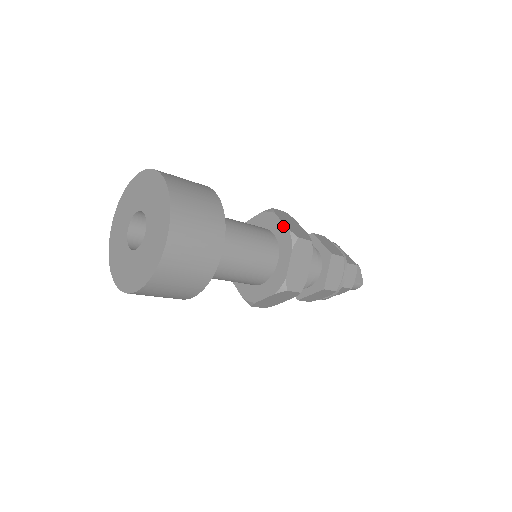
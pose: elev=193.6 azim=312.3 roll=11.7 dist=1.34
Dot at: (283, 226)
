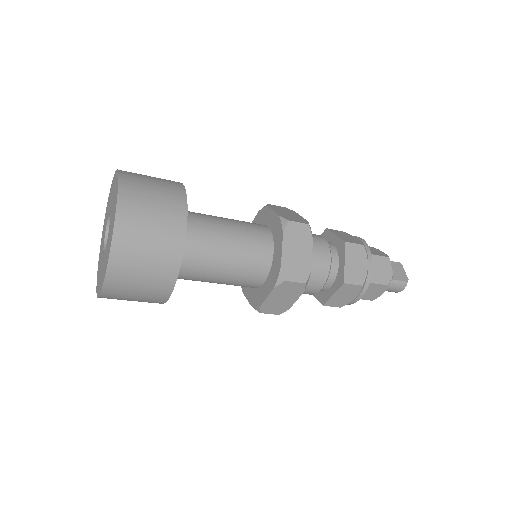
Dot at: (274, 215)
